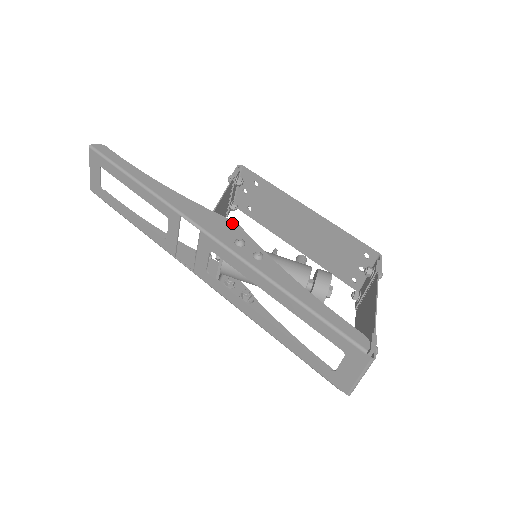
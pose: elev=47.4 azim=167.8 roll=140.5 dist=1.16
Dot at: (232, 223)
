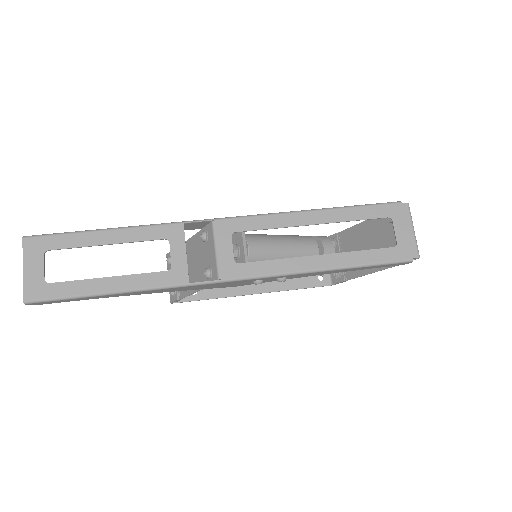
Dot at: occluded
